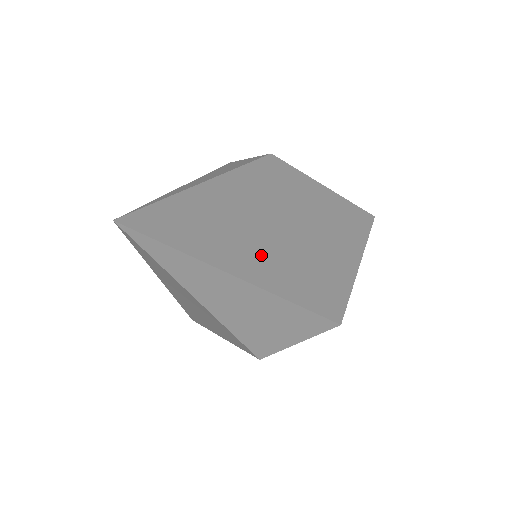
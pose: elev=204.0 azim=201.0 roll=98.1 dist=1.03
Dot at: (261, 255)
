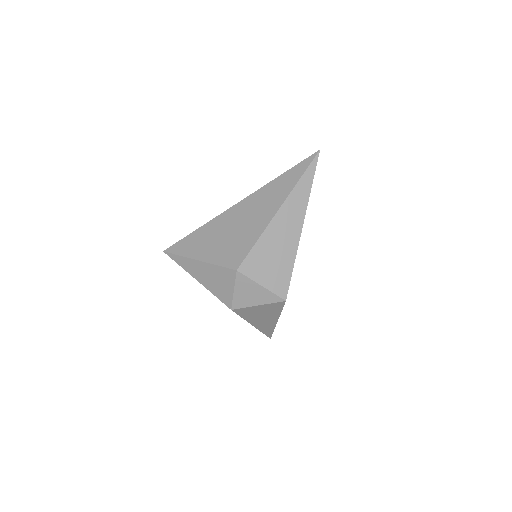
Dot at: occluded
